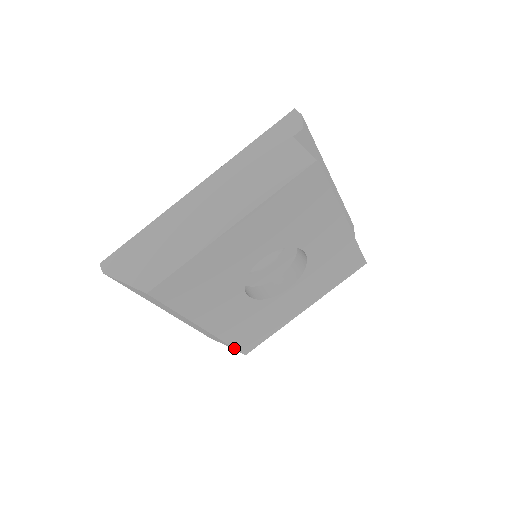
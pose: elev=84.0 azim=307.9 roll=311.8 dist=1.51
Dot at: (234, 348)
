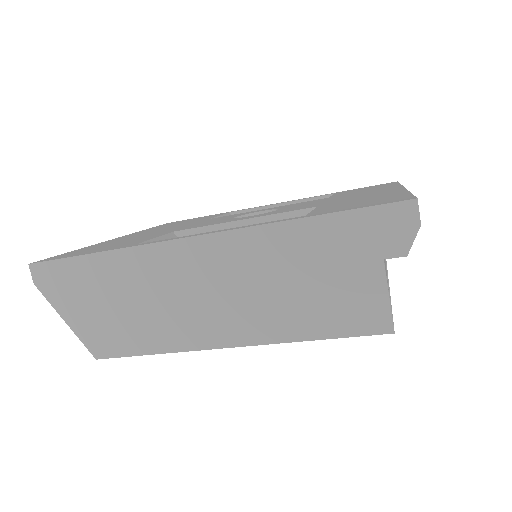
Dot at: occluded
